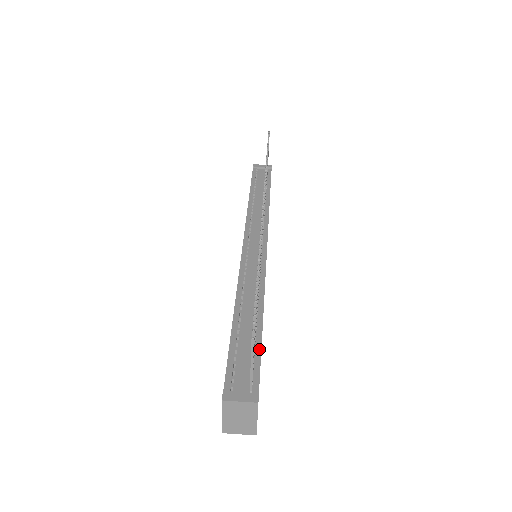
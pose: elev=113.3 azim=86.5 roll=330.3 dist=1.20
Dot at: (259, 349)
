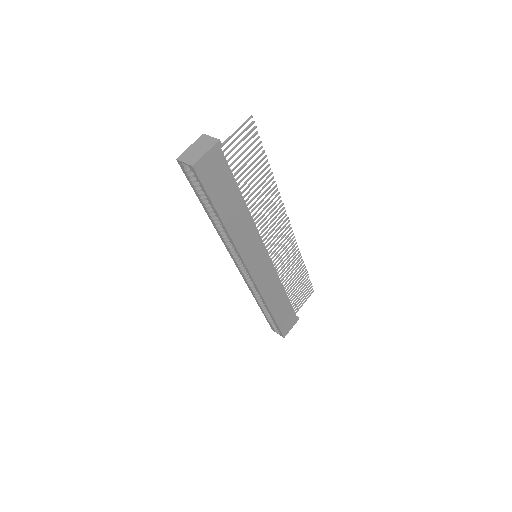
Dot at: (233, 177)
